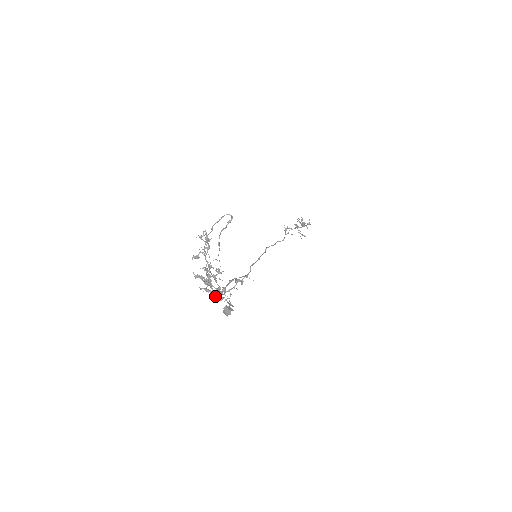
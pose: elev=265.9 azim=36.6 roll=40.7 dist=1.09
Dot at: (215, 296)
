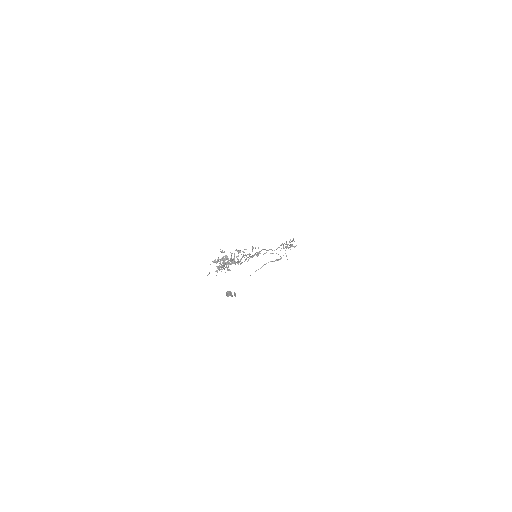
Dot at: occluded
